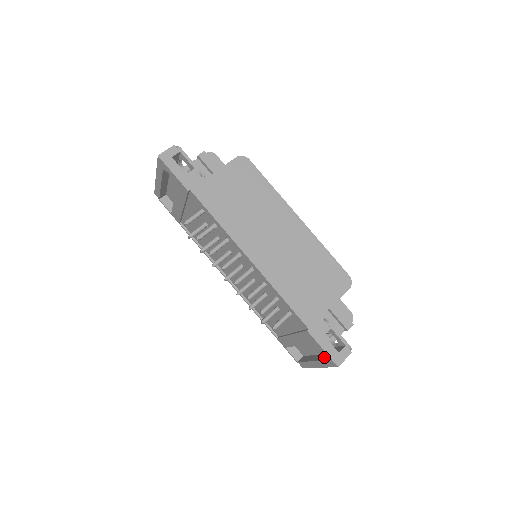
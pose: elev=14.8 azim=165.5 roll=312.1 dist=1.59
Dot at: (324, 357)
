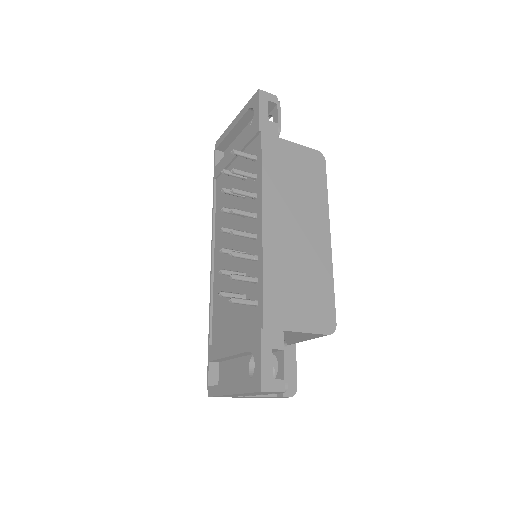
Dot at: (253, 374)
